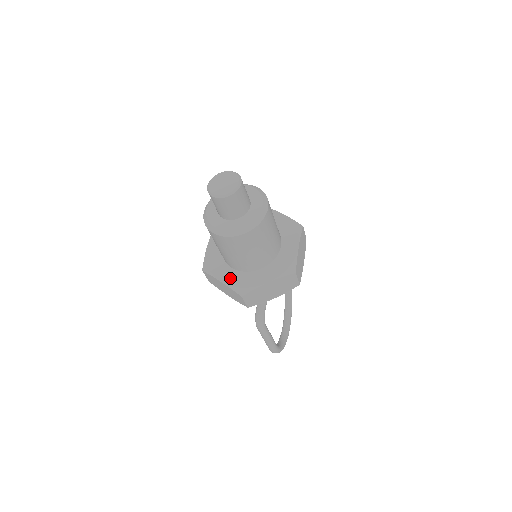
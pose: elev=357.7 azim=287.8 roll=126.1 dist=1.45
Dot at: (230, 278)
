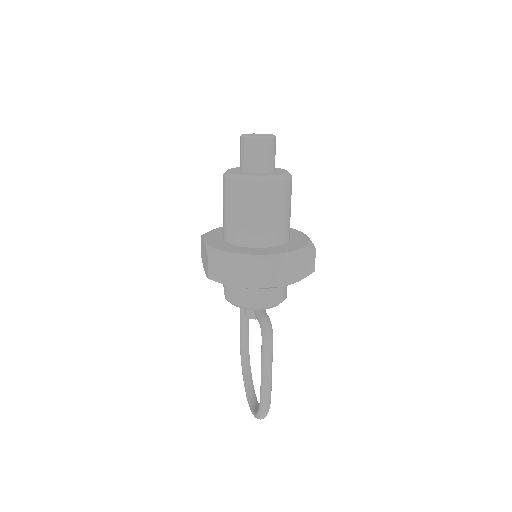
Dot at: (250, 251)
